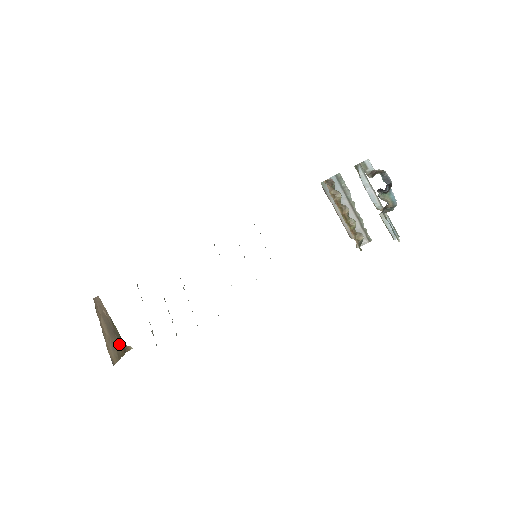
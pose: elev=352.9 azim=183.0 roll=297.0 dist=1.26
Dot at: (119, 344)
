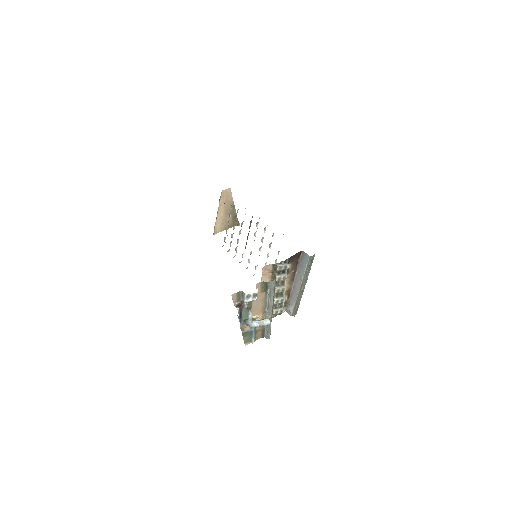
Dot at: (231, 221)
